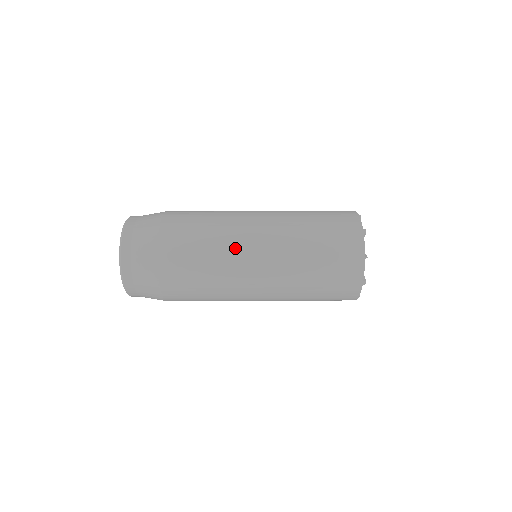
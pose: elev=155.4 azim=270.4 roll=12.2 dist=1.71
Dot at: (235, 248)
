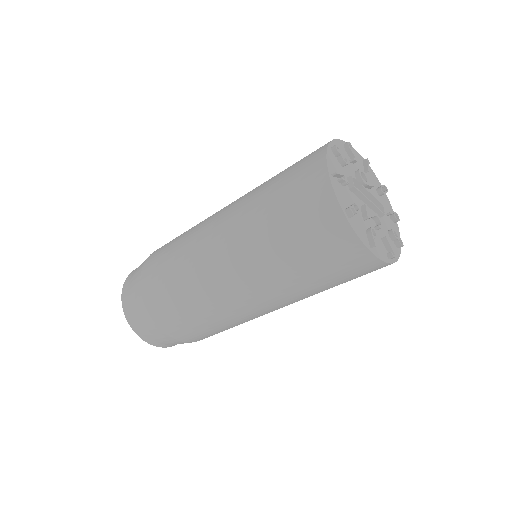
Dot at: (196, 239)
